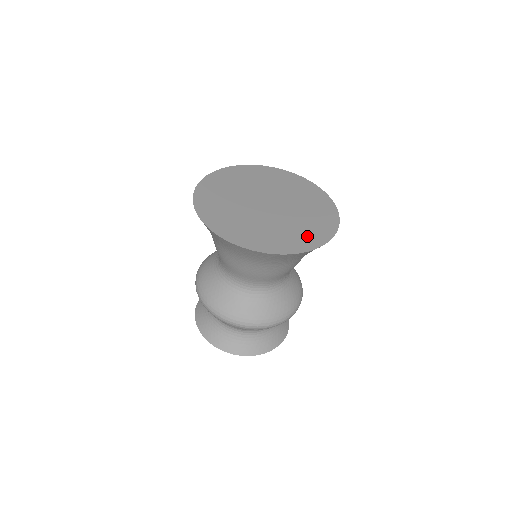
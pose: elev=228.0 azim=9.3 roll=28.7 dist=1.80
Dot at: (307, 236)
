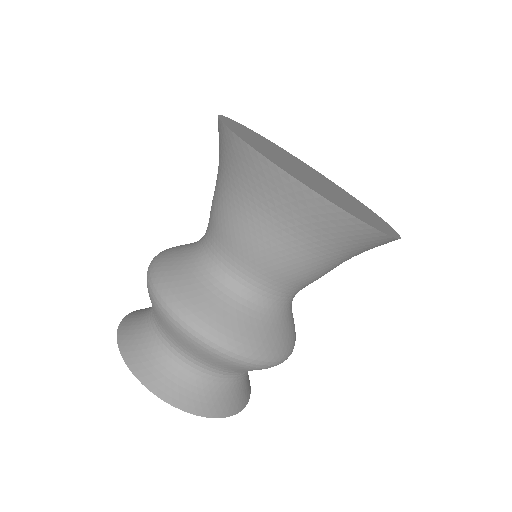
Dot at: (363, 216)
